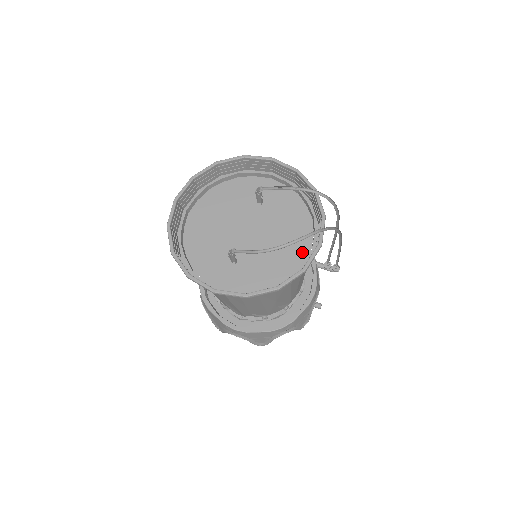
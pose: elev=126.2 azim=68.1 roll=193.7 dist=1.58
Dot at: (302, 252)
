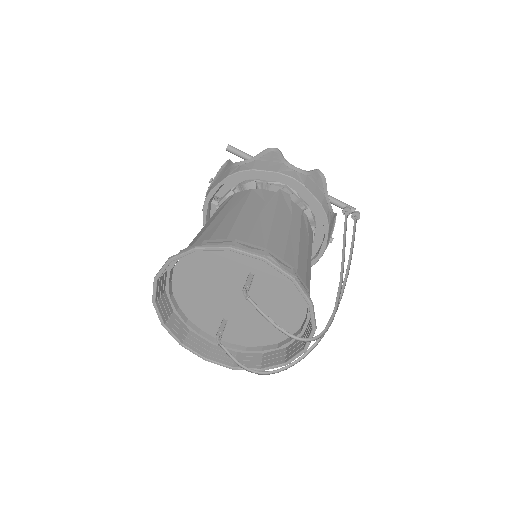
Dot at: (292, 327)
